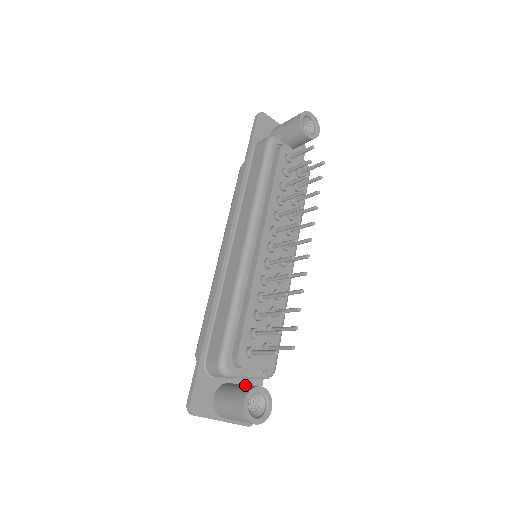
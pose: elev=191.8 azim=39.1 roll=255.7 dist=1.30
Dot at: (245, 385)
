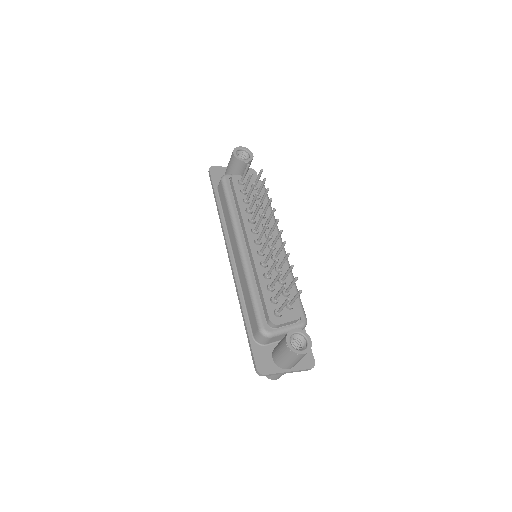
Dot at: occluded
